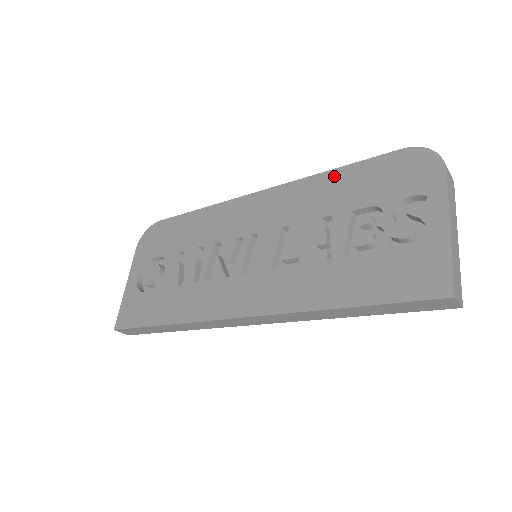
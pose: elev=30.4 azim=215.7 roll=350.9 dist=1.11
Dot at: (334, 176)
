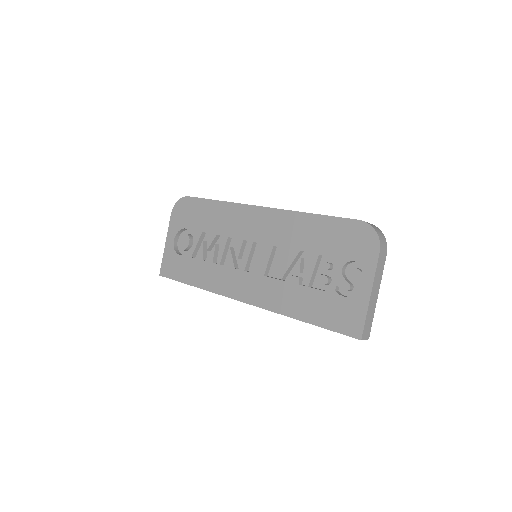
Dot at: (312, 220)
